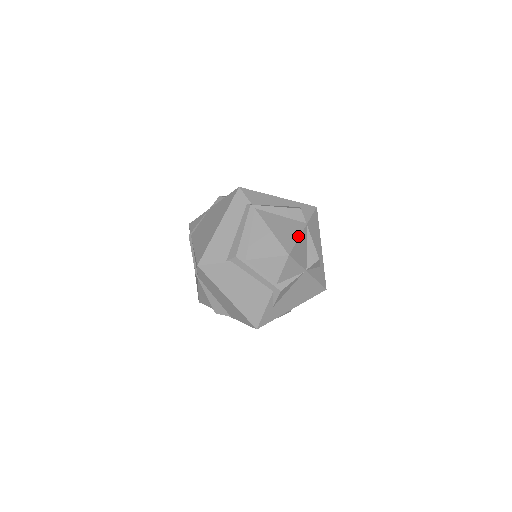
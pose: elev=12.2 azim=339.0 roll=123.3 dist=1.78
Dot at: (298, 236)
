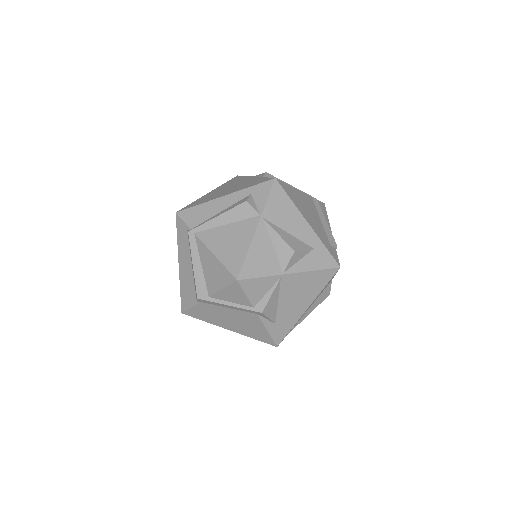
Dot at: (249, 243)
